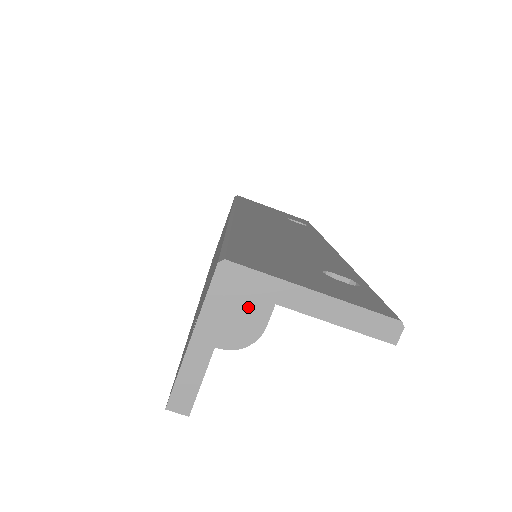
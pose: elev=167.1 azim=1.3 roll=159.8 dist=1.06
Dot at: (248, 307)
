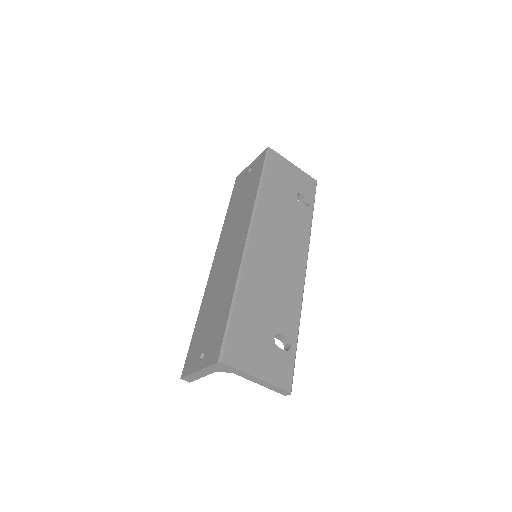
Dot at: occluded
